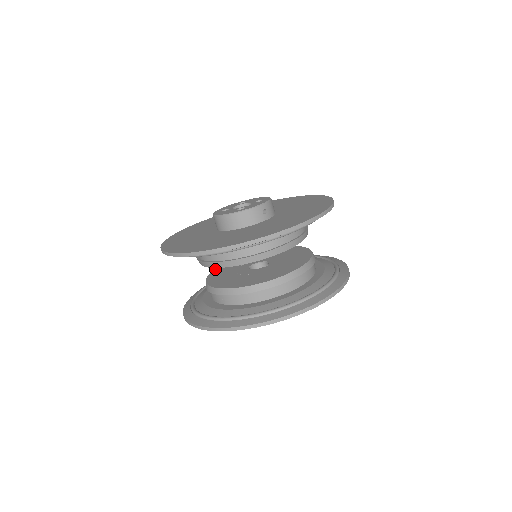
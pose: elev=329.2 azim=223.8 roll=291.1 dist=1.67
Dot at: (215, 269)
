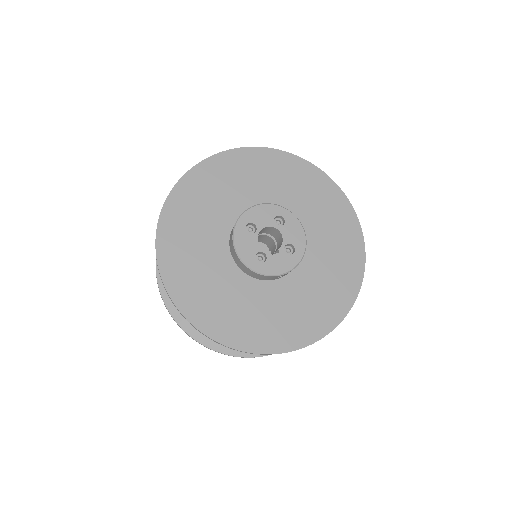
Dot at: occluded
